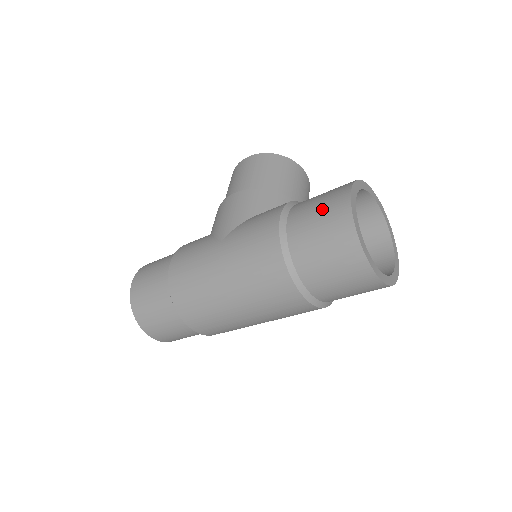
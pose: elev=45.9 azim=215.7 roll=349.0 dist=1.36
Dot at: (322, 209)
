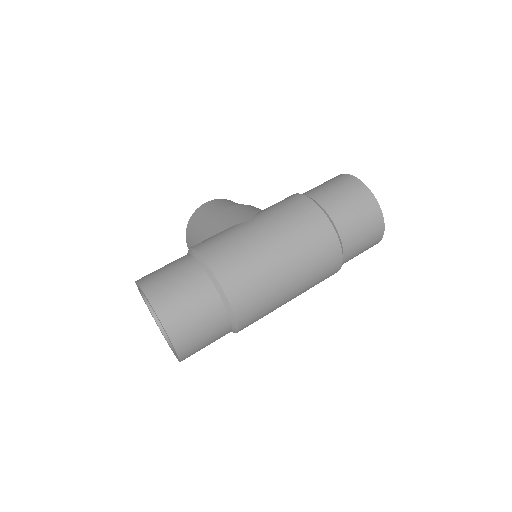
Dot at: (332, 183)
